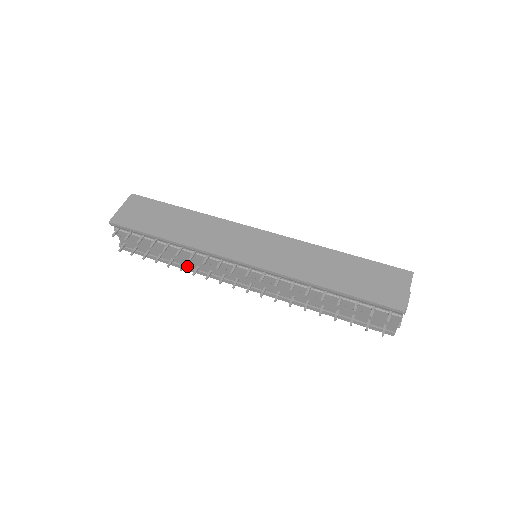
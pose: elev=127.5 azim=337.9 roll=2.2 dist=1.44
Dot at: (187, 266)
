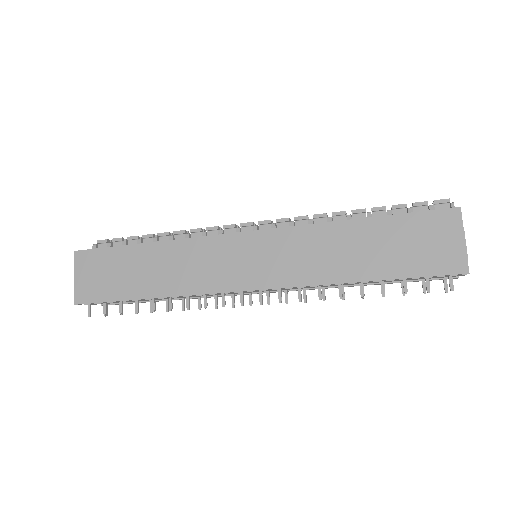
Dot at: occluded
